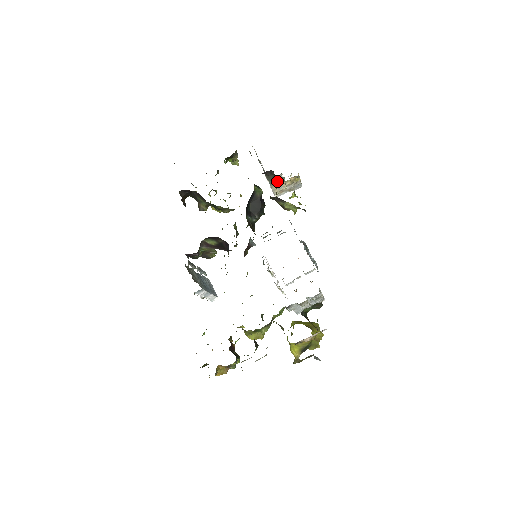
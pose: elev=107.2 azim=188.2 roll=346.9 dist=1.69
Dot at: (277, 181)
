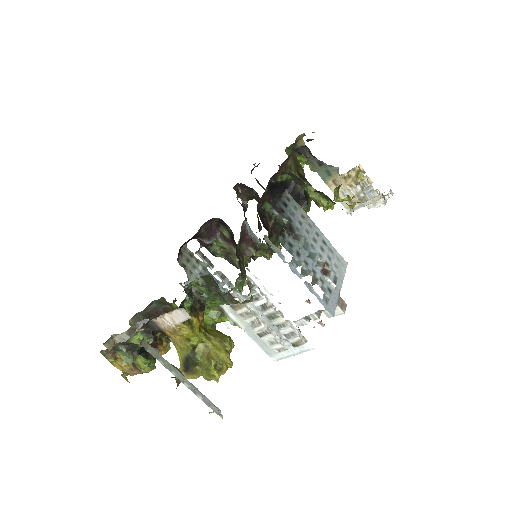
Dot at: (332, 176)
